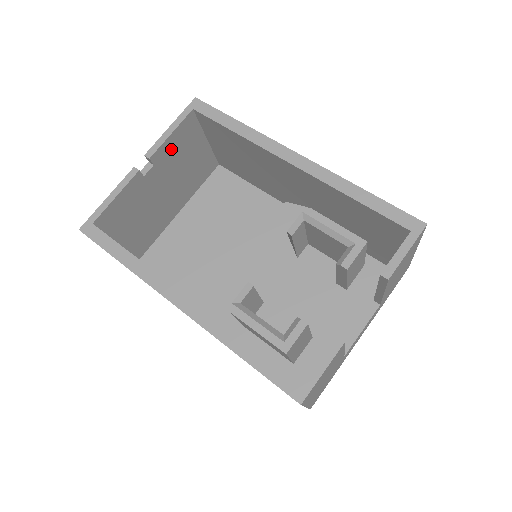
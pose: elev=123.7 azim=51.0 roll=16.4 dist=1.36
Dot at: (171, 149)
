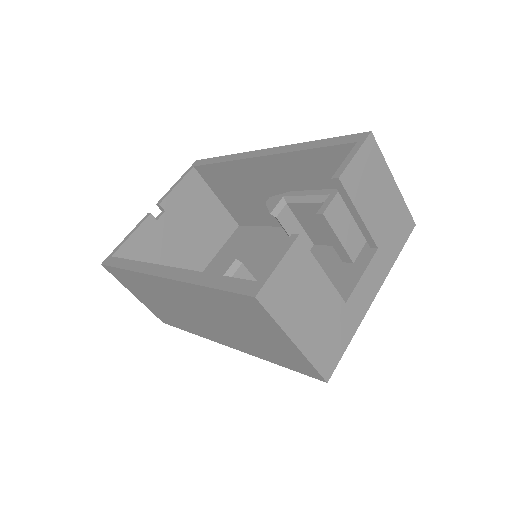
Dot at: (180, 200)
